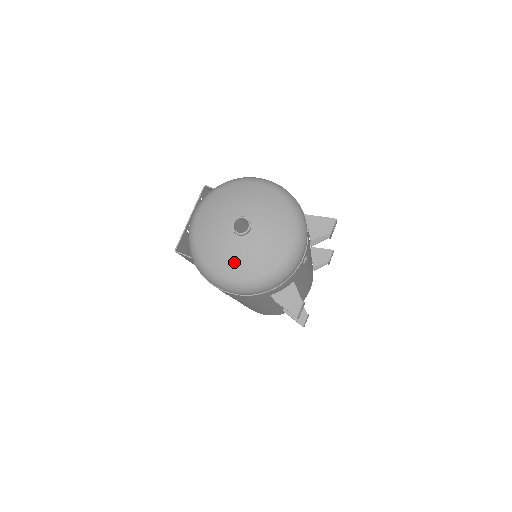
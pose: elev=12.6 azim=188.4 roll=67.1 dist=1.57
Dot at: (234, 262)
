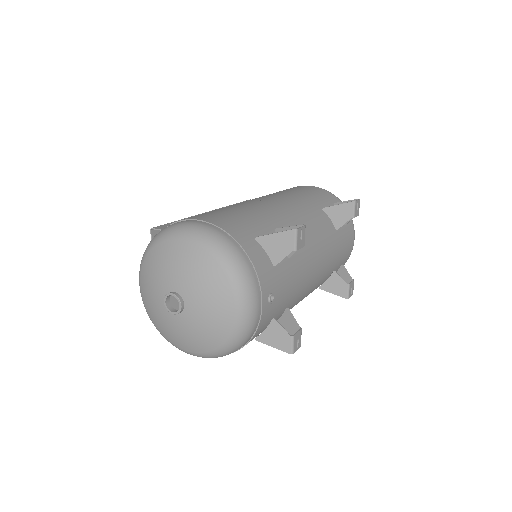
Dot at: (186, 339)
